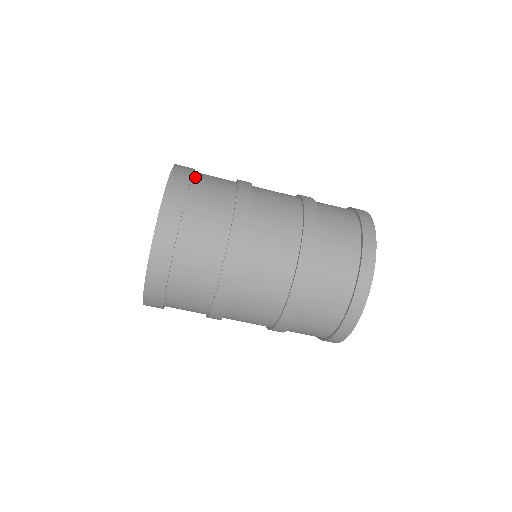
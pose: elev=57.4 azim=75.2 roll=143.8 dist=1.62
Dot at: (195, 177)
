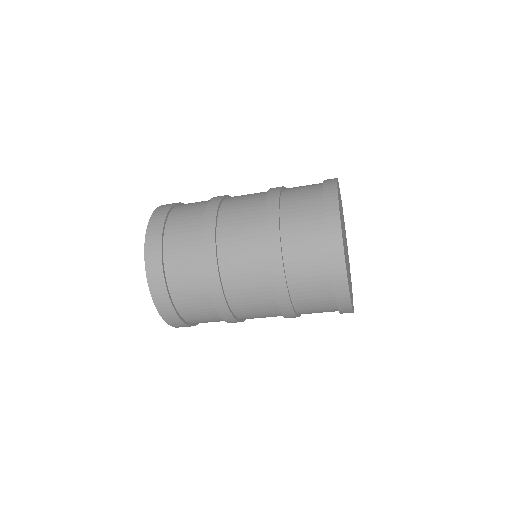
Dot at: (182, 204)
